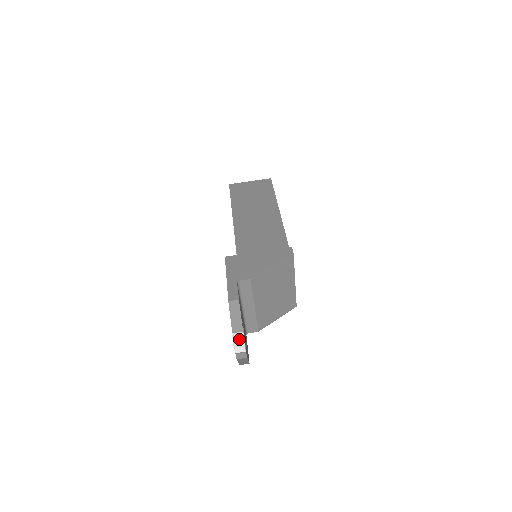
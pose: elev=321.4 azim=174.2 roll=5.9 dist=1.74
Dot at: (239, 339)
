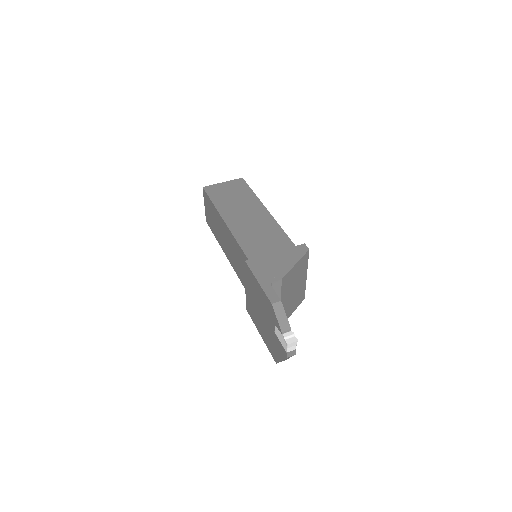
Dot at: (291, 338)
